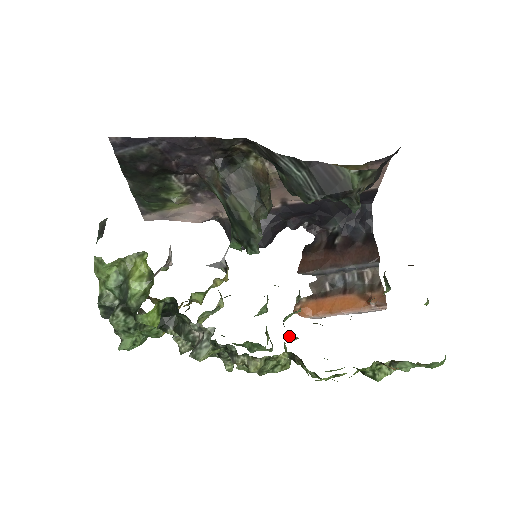
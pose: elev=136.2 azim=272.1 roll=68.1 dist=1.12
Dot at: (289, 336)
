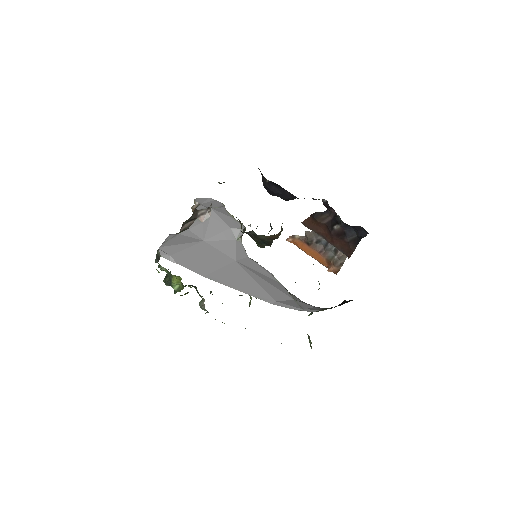
Dot at: occluded
